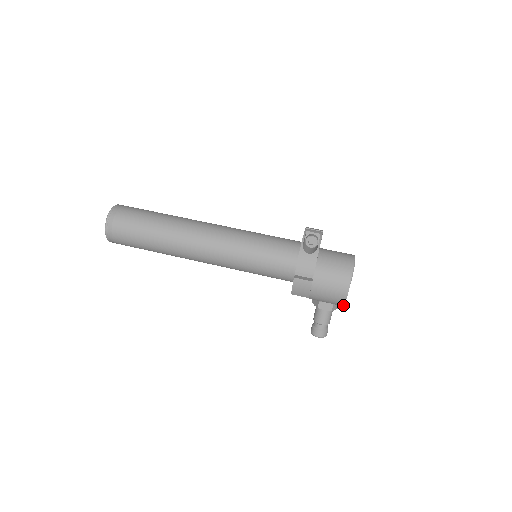
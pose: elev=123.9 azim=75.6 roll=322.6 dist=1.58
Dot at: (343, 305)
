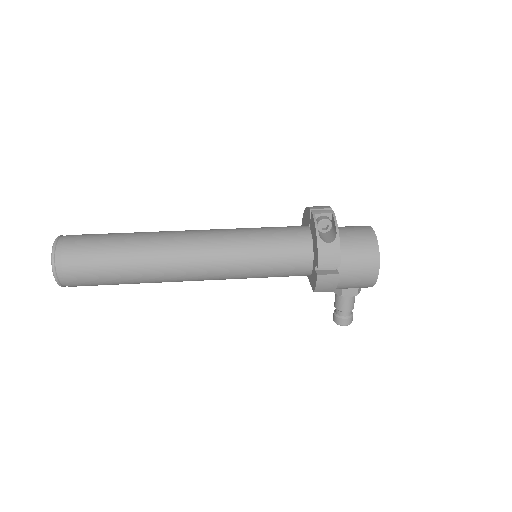
Dot at: occluded
